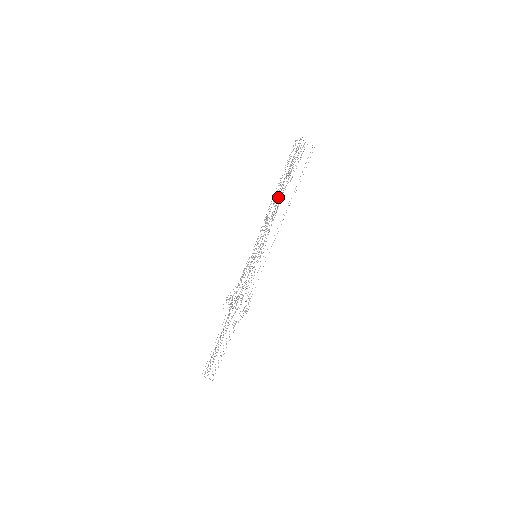
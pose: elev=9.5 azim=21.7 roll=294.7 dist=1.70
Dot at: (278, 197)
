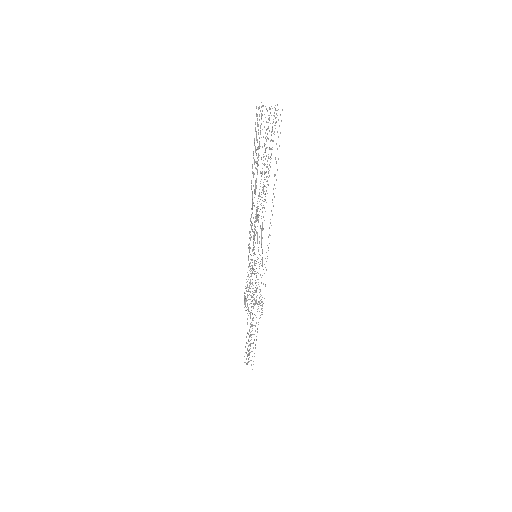
Dot at: occluded
